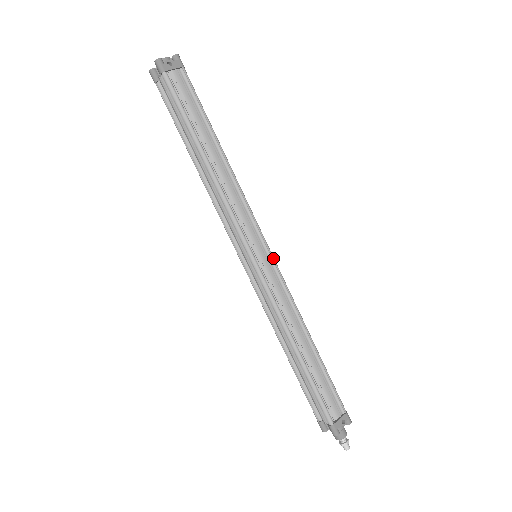
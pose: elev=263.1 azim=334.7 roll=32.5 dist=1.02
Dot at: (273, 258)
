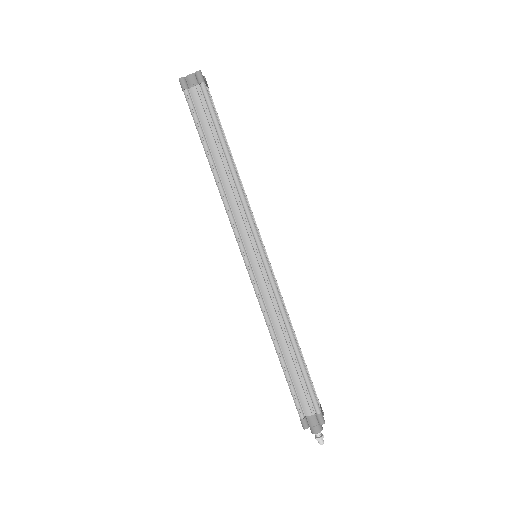
Dot at: occluded
